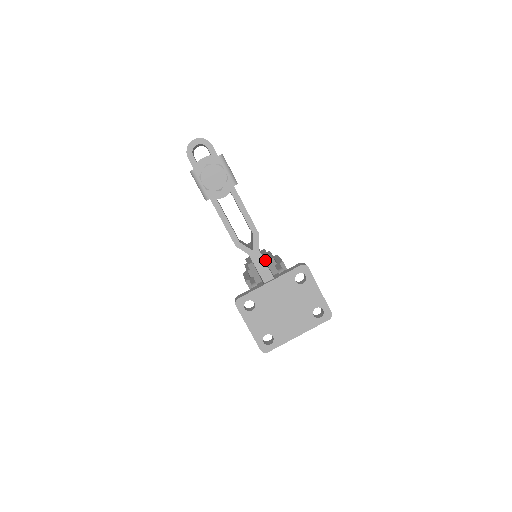
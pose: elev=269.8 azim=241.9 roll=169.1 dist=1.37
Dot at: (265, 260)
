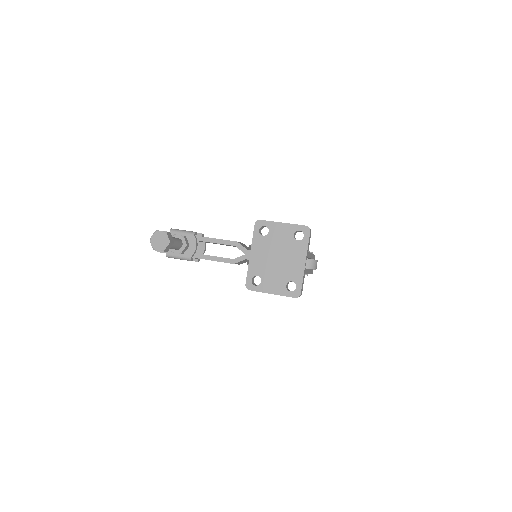
Dot at: (249, 249)
